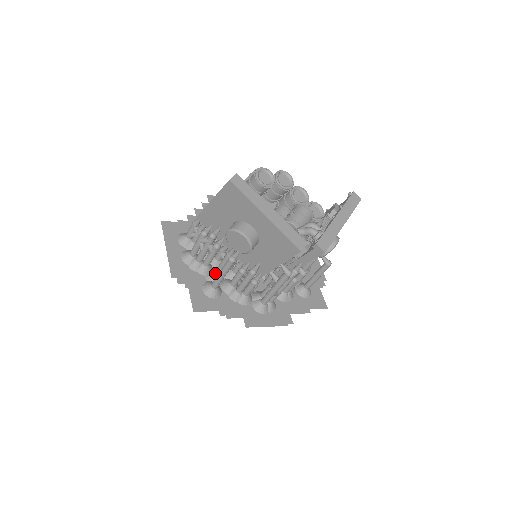
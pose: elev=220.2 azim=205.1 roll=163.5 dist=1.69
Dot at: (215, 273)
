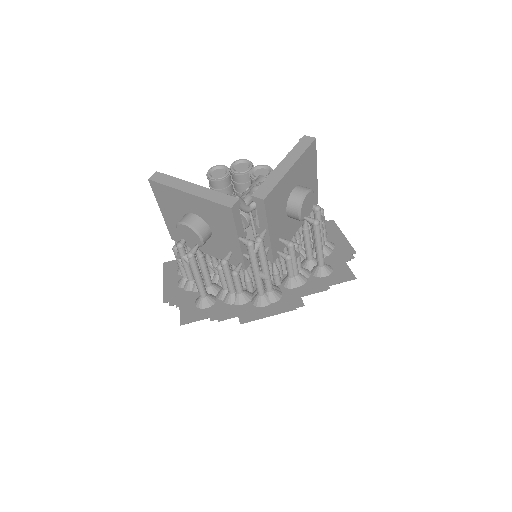
Dot at: (205, 284)
